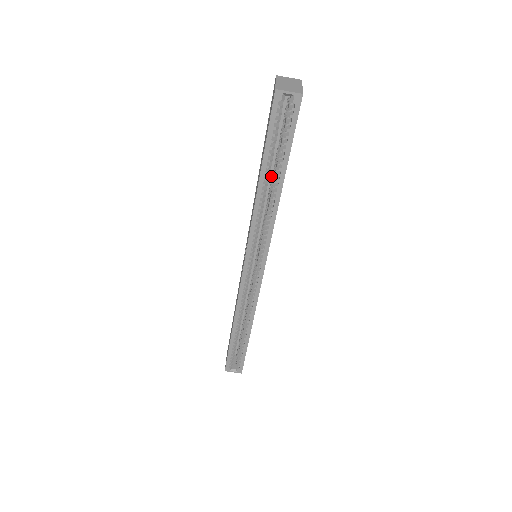
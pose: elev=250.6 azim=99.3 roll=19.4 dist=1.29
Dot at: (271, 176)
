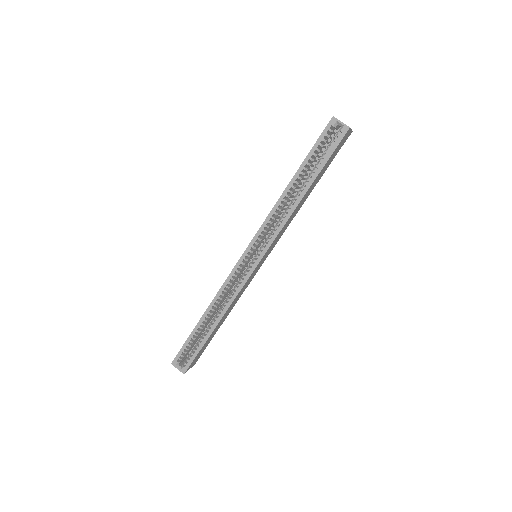
Dot at: occluded
